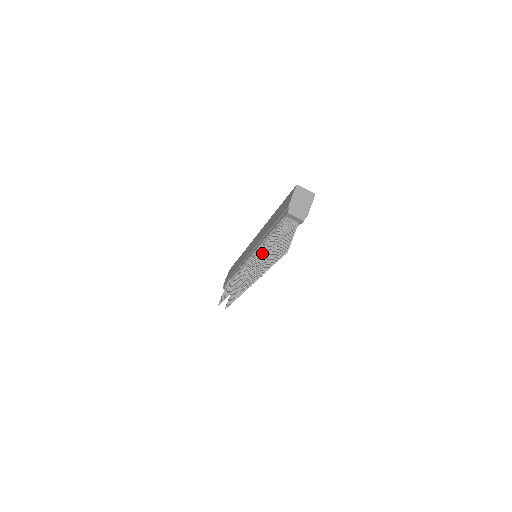
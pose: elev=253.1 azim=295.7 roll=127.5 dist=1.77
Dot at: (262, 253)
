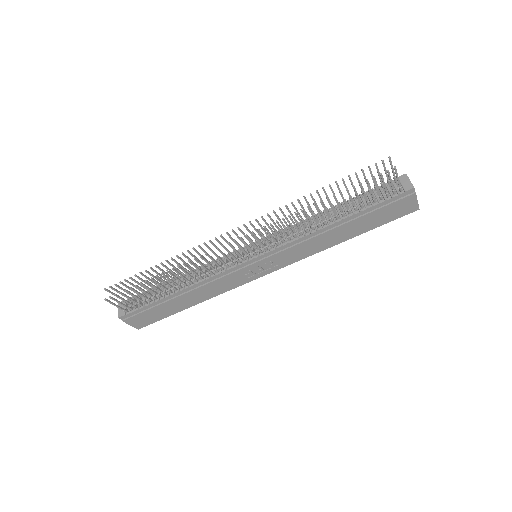
Dot at: occluded
